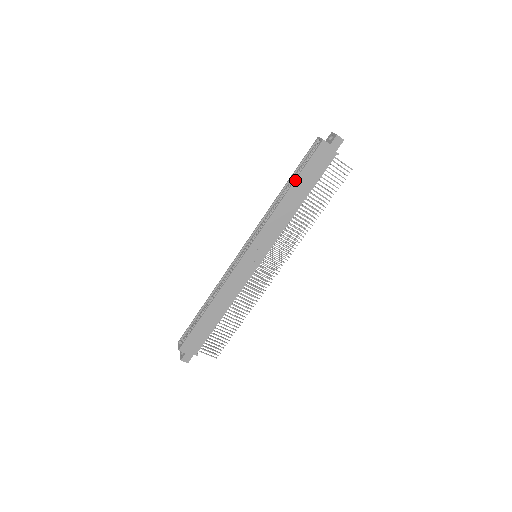
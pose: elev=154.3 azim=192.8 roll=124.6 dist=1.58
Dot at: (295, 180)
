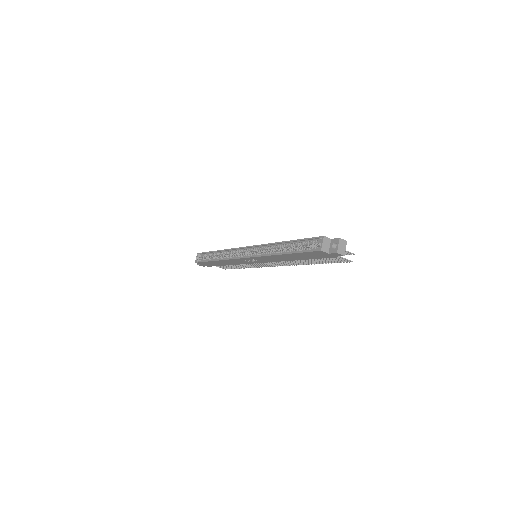
Dot at: (290, 253)
